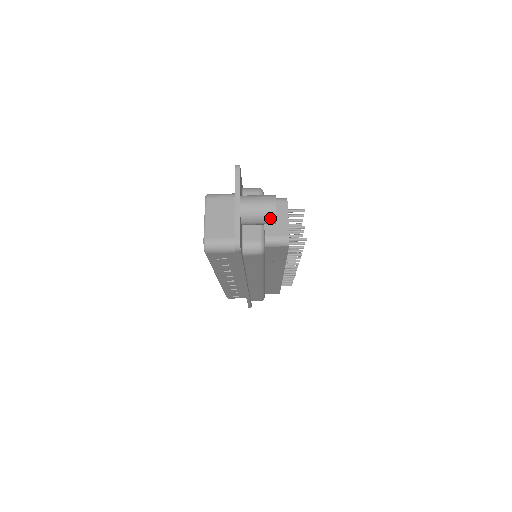
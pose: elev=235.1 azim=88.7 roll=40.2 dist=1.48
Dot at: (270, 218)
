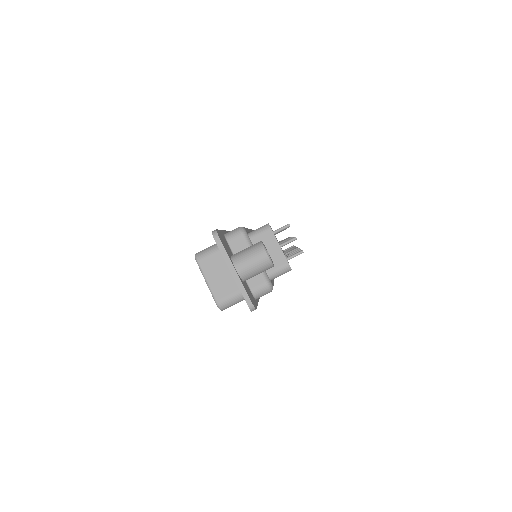
Dot at: (268, 267)
